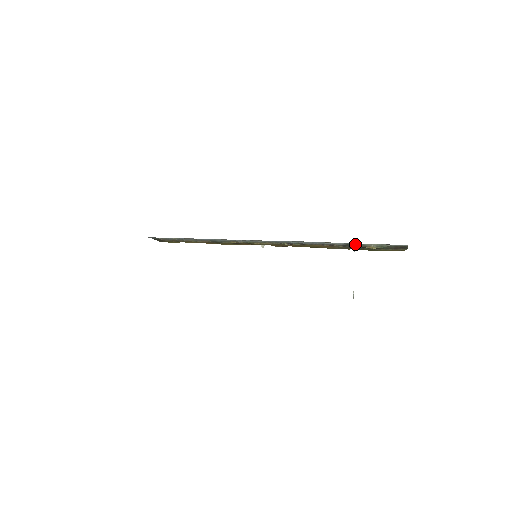
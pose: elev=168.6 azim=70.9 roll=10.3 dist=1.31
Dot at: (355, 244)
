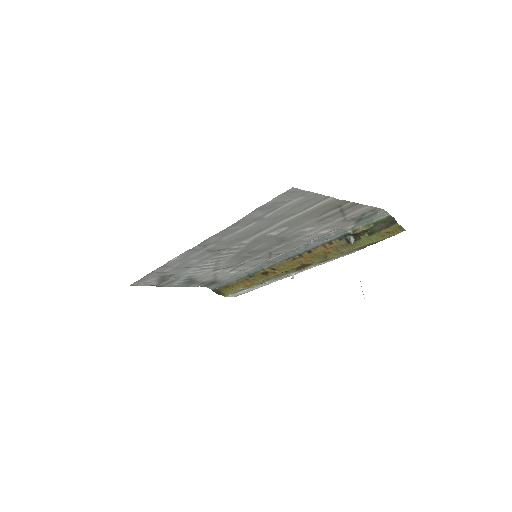
Dot at: (347, 232)
